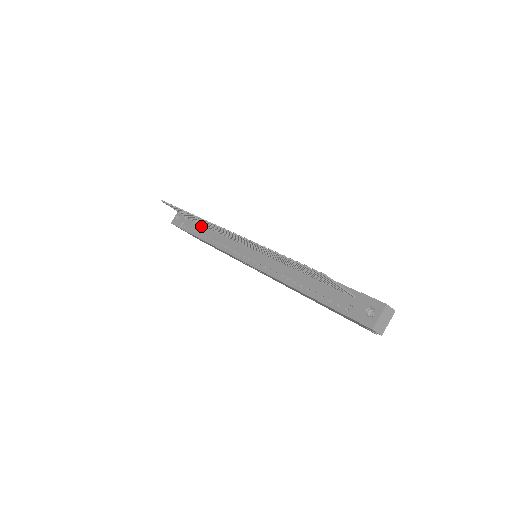
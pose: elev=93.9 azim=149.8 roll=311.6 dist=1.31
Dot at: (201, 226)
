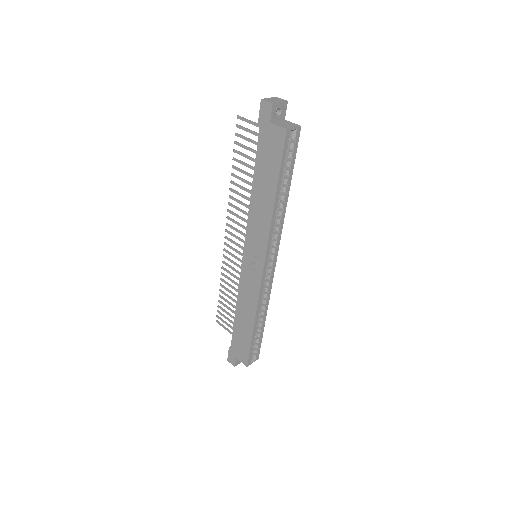
Dot at: occluded
